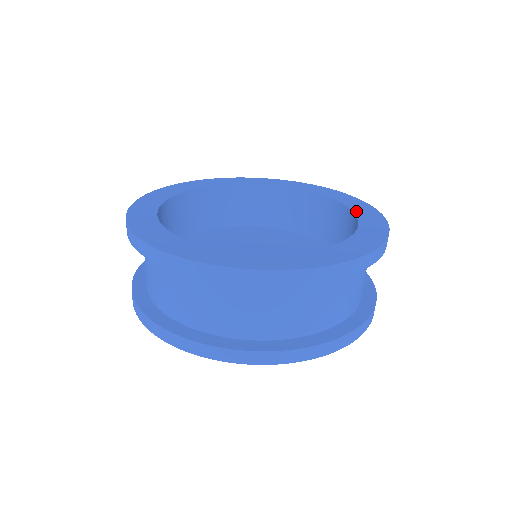
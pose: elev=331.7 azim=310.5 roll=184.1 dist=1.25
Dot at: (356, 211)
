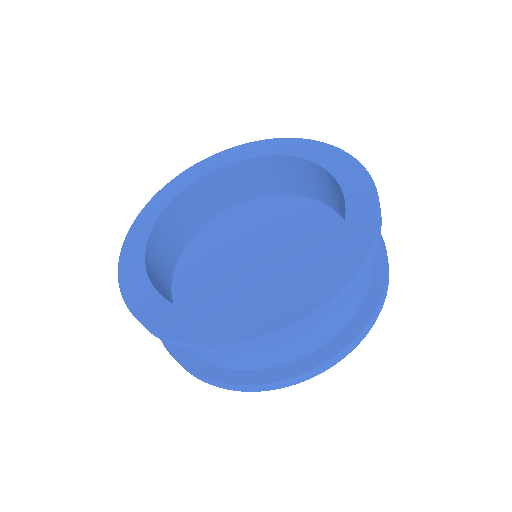
Dot at: (317, 274)
